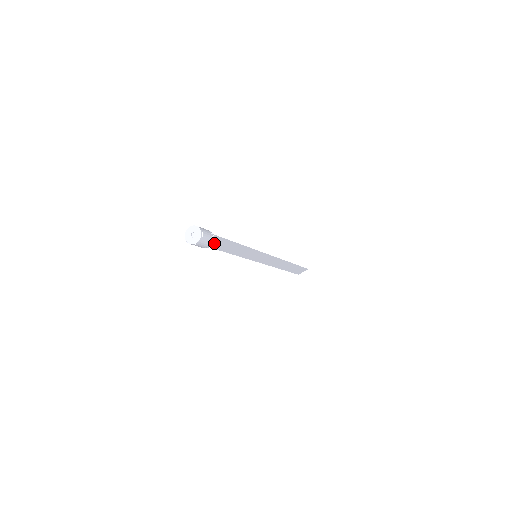
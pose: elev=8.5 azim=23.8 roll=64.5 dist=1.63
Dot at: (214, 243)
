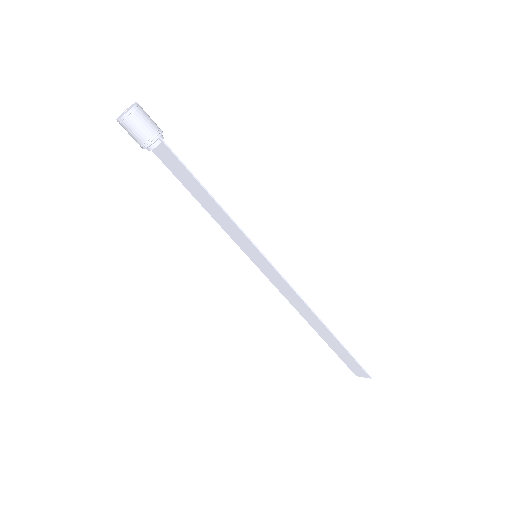
Dot at: (169, 160)
